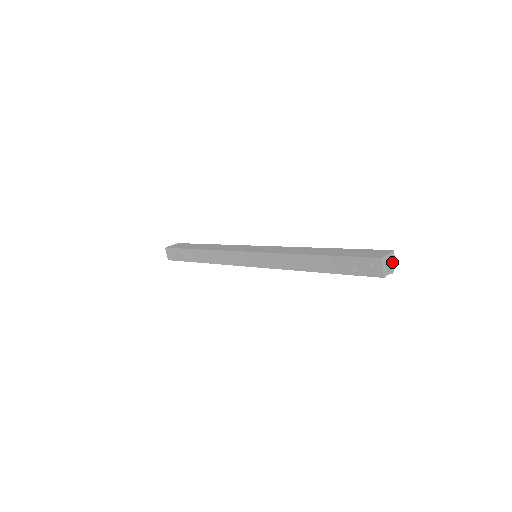
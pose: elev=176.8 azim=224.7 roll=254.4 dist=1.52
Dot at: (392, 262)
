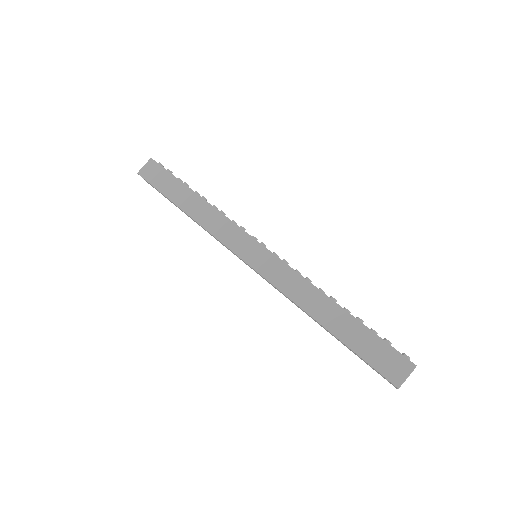
Dot at: occluded
